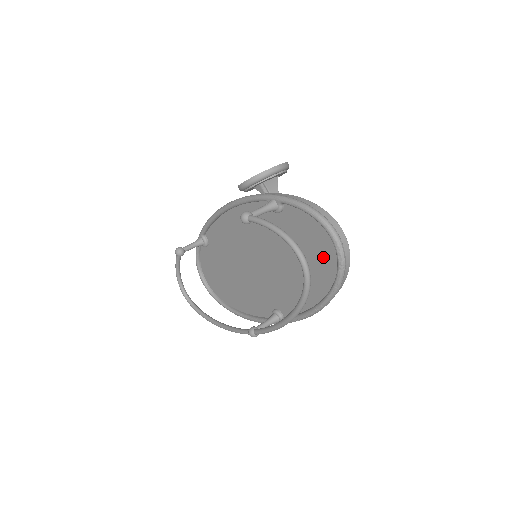
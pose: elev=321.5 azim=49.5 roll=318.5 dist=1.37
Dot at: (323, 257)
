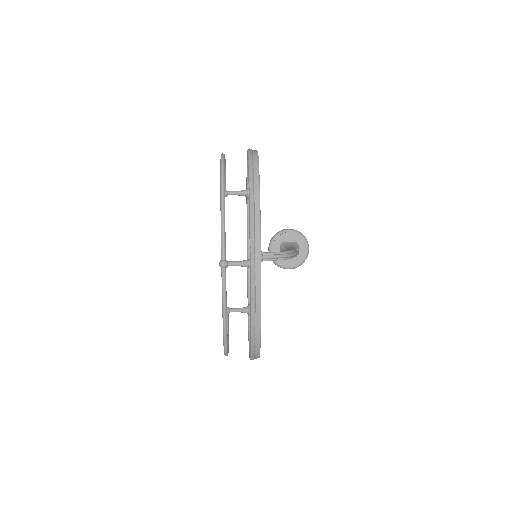
Dot at: occluded
